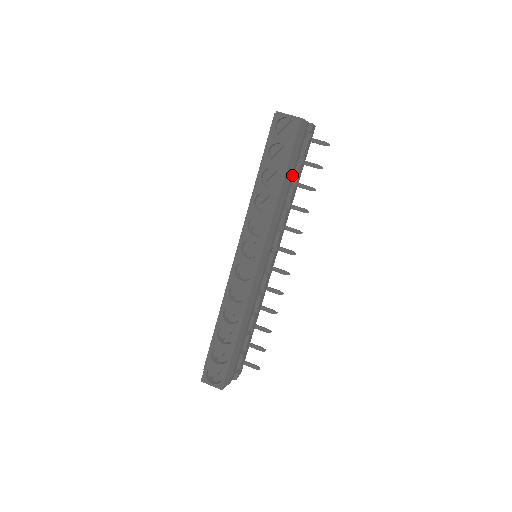
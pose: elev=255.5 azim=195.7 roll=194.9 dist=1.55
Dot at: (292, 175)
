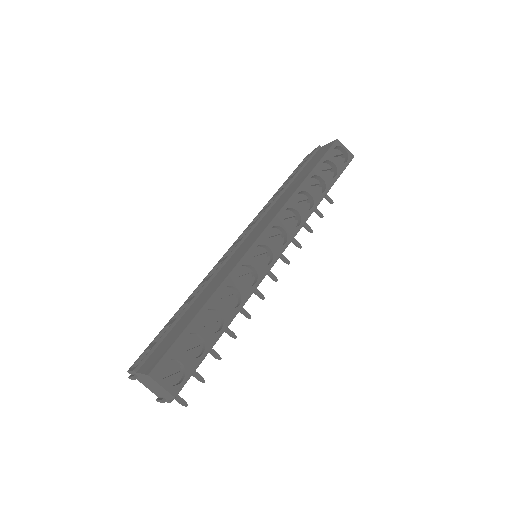
Dot at: occluded
